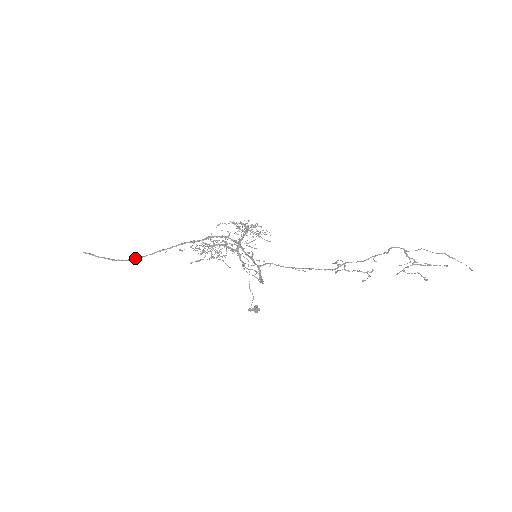
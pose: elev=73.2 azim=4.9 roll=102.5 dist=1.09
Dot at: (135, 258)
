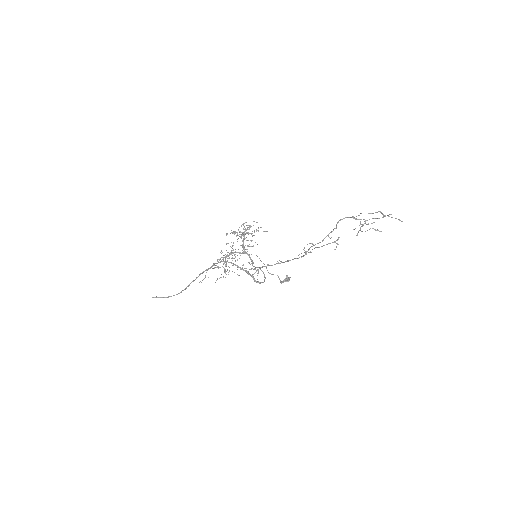
Dot at: (181, 292)
